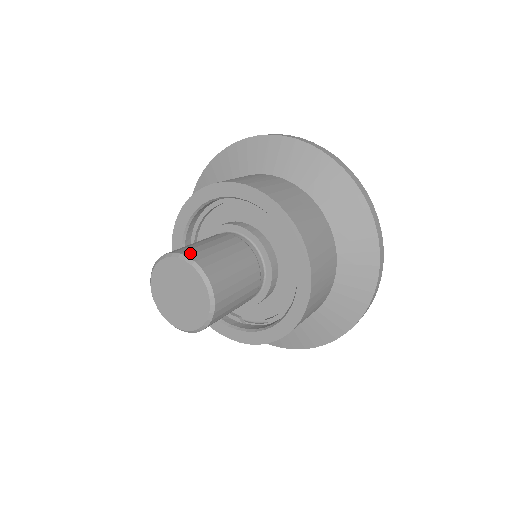
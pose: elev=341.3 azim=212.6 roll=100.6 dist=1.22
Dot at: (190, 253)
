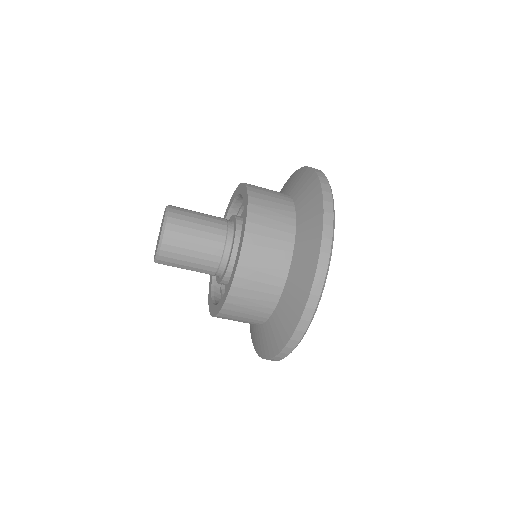
Dot at: occluded
